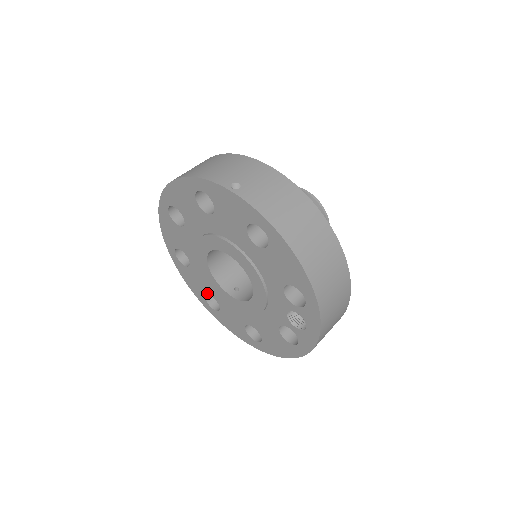
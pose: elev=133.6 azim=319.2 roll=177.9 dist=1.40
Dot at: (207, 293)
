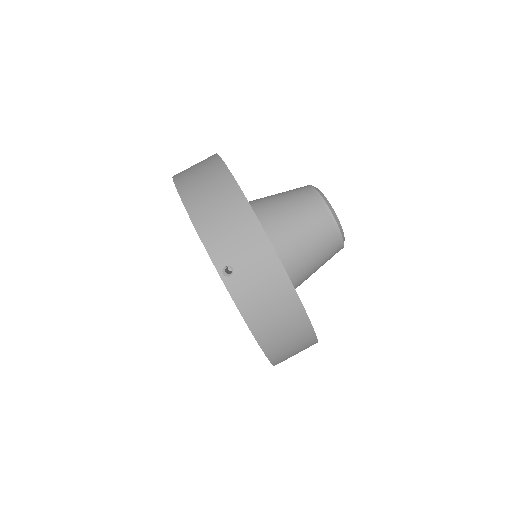
Dot at: occluded
